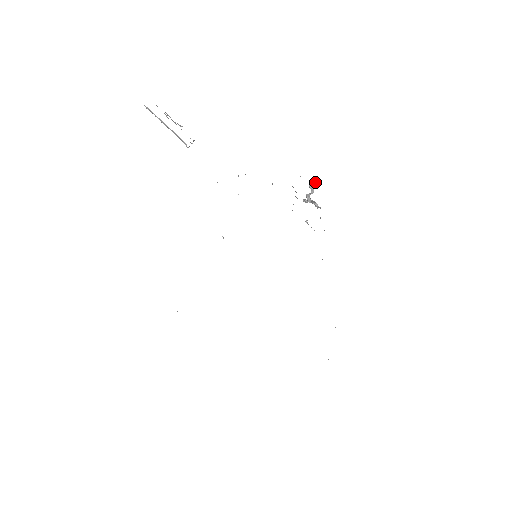
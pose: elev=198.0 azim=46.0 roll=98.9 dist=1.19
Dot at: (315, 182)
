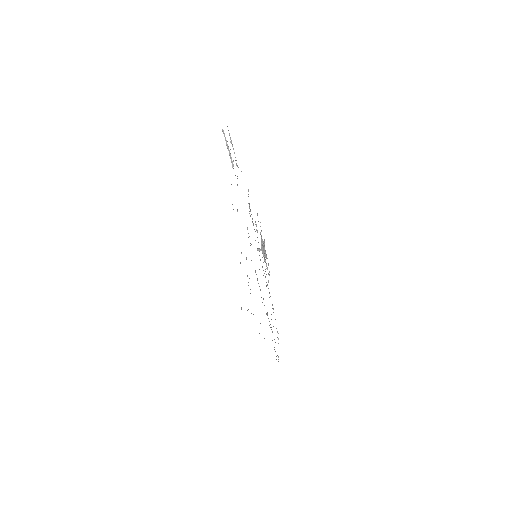
Dot at: (264, 241)
